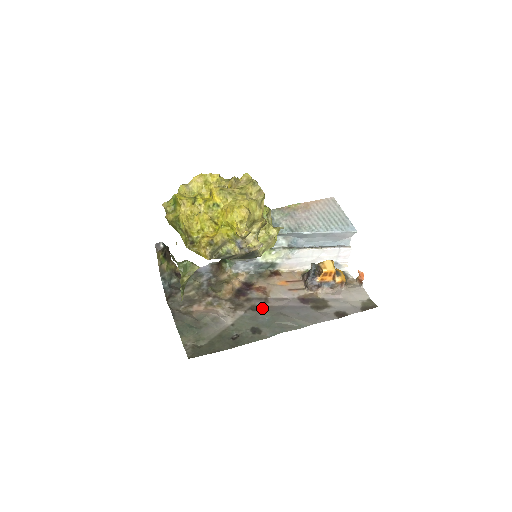
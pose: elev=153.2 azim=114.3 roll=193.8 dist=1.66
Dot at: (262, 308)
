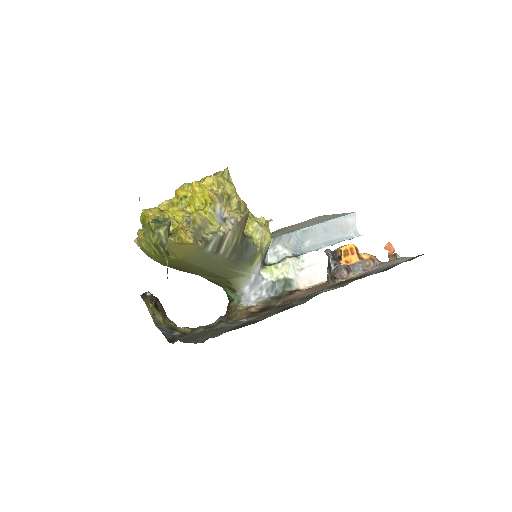
Dot at: occluded
